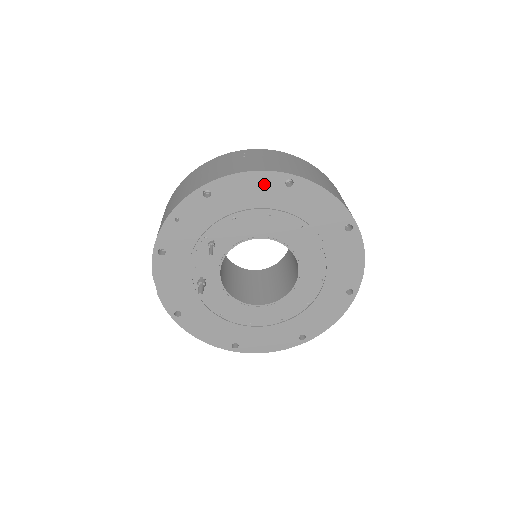
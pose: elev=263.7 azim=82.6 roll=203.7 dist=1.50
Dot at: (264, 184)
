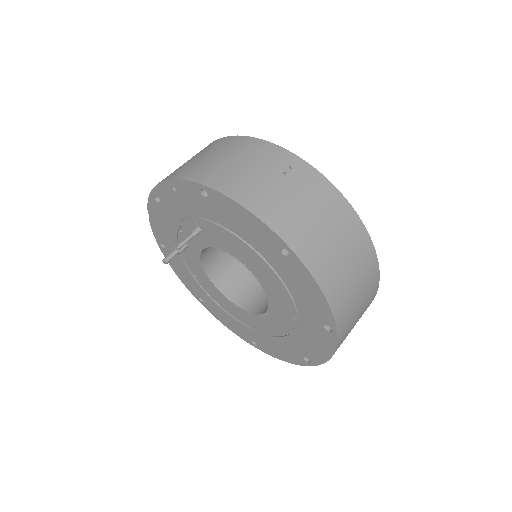
Dot at: (260, 232)
